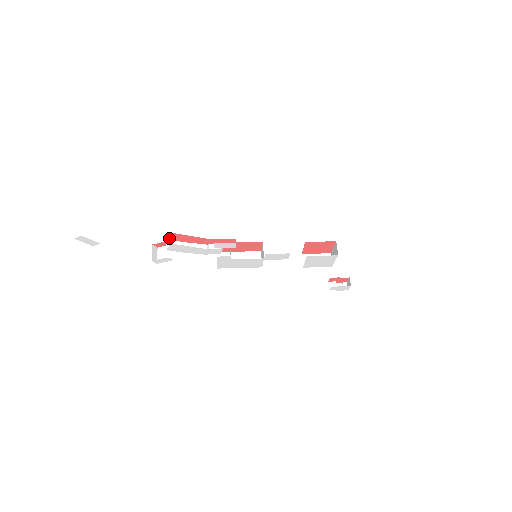
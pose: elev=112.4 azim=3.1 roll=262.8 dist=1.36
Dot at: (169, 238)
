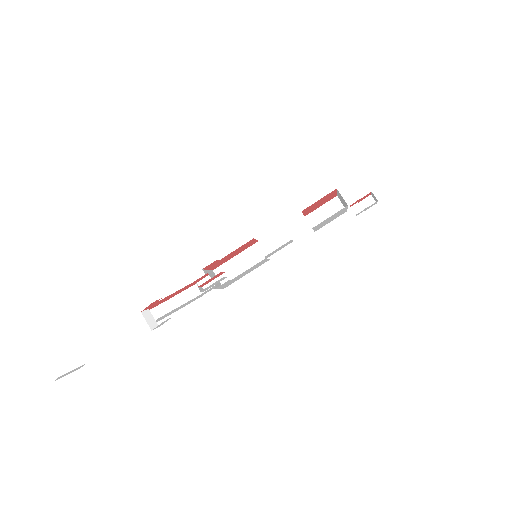
Dot at: (151, 308)
